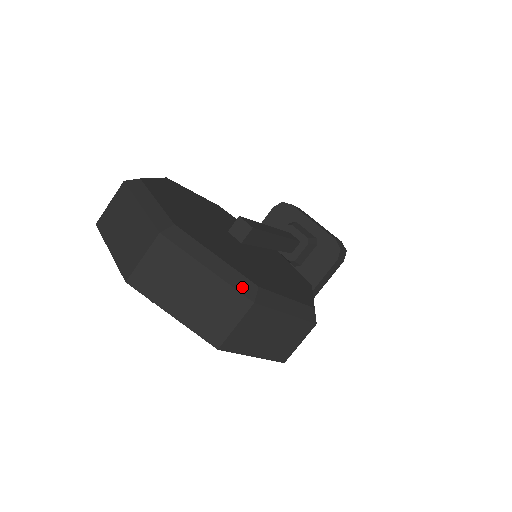
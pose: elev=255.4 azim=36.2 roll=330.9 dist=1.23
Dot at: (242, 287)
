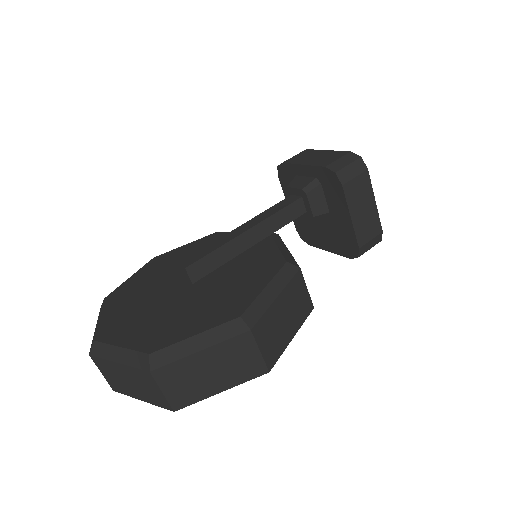
Dot at: (139, 363)
